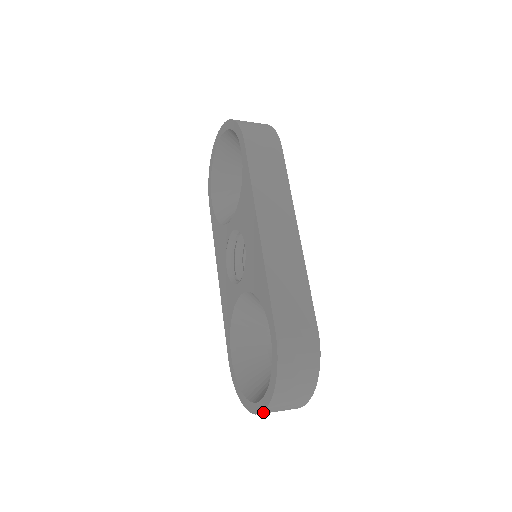
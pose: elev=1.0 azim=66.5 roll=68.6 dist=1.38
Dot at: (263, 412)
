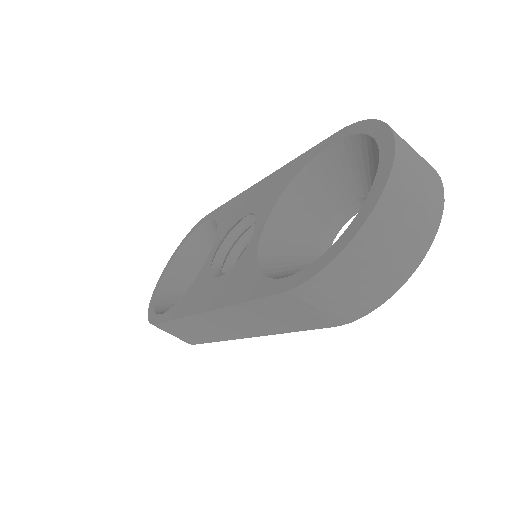
Dot at: (395, 154)
